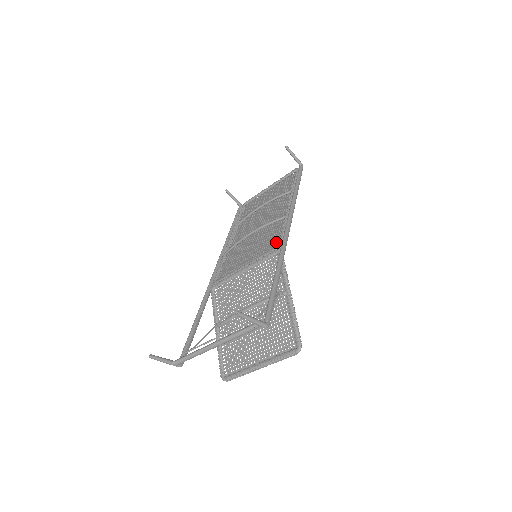
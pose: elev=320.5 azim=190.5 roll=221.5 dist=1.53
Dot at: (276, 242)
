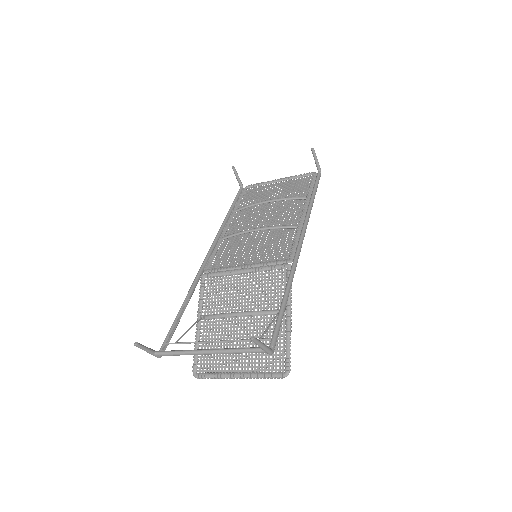
Dot at: (285, 253)
